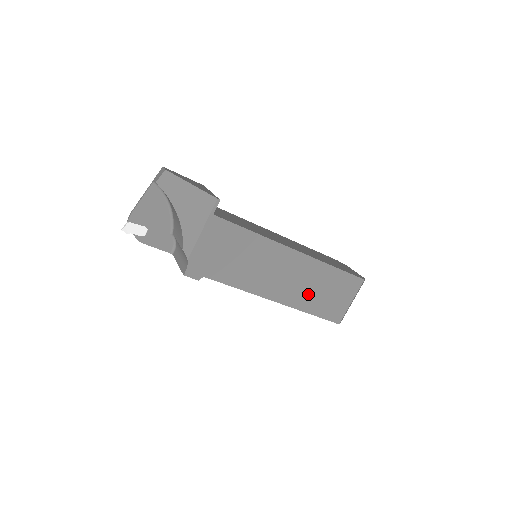
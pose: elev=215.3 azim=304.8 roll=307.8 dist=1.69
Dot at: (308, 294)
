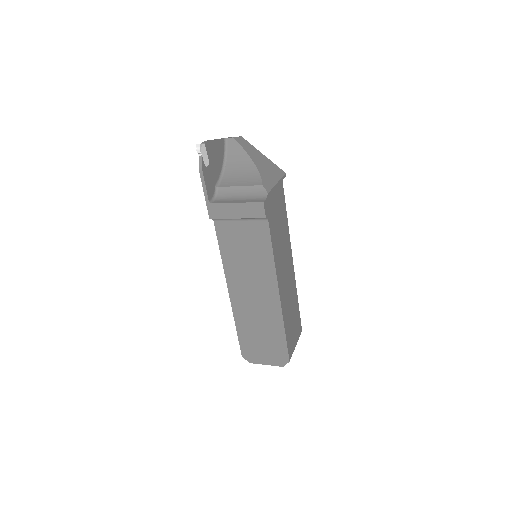
Dot at: (288, 309)
